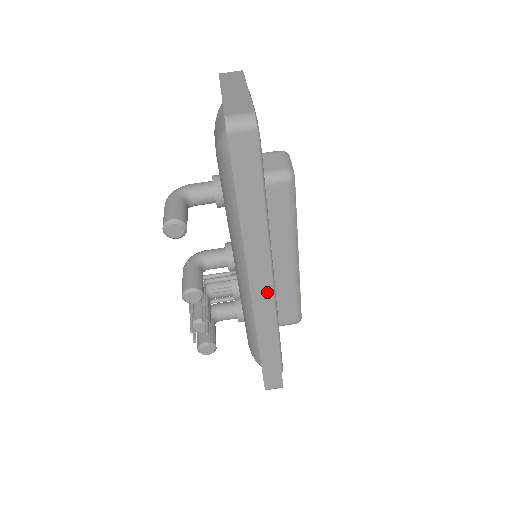
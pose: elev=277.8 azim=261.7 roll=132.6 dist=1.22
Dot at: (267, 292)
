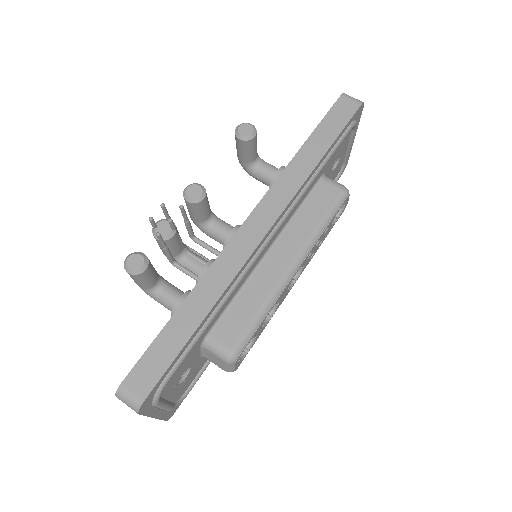
Dot at: (260, 231)
